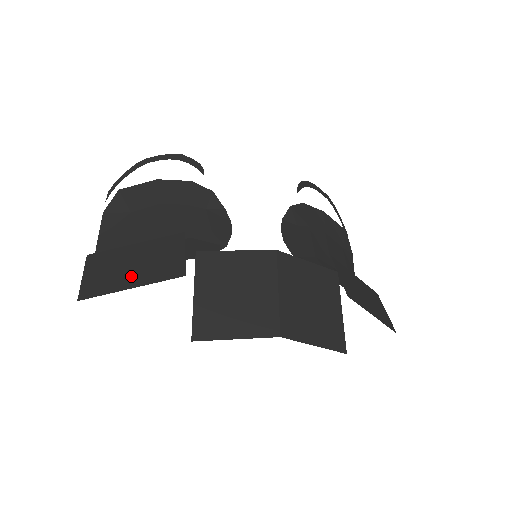
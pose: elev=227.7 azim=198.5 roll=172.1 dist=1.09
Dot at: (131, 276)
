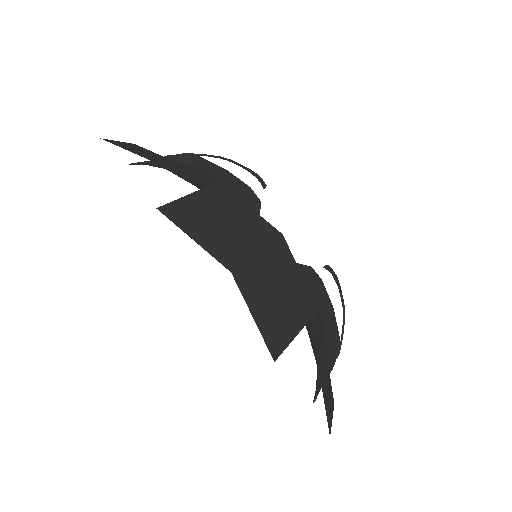
Dot at: (155, 159)
